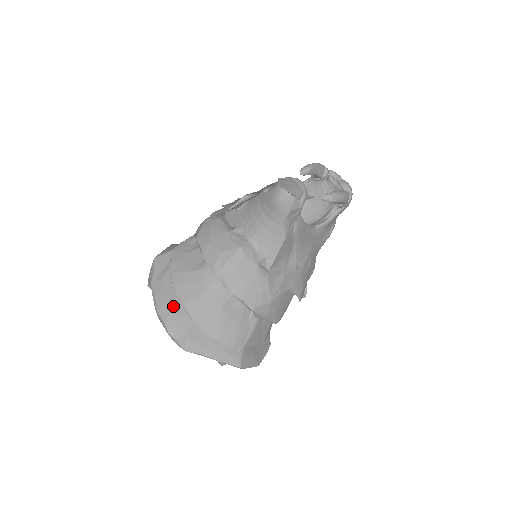
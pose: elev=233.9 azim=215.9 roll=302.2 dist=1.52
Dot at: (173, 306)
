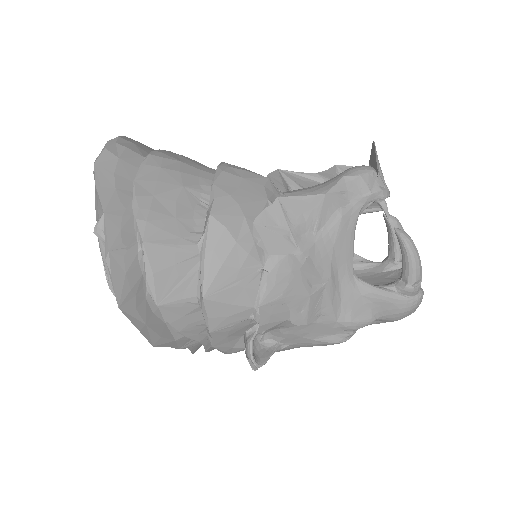
Dot at: (144, 148)
